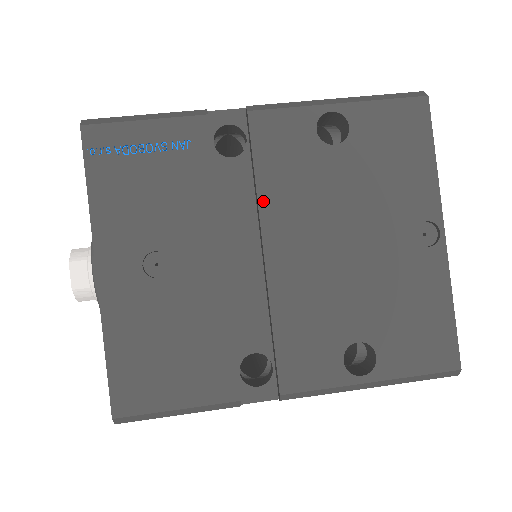
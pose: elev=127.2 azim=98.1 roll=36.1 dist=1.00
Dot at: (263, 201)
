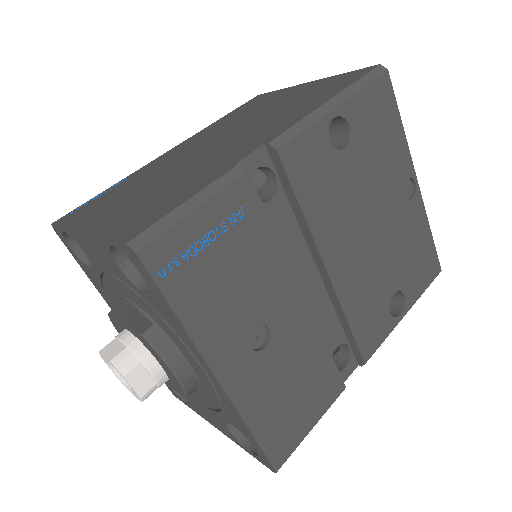
Dot at: (314, 229)
